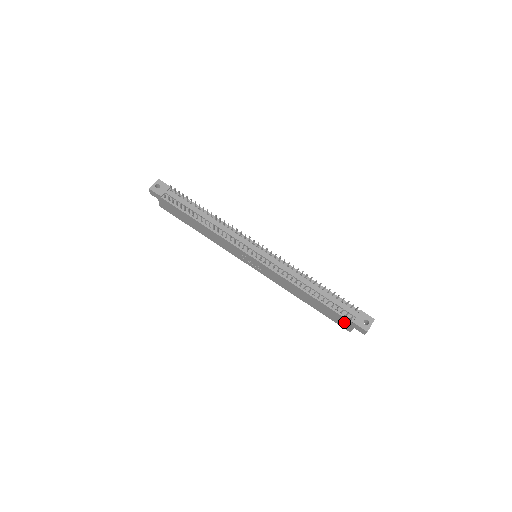
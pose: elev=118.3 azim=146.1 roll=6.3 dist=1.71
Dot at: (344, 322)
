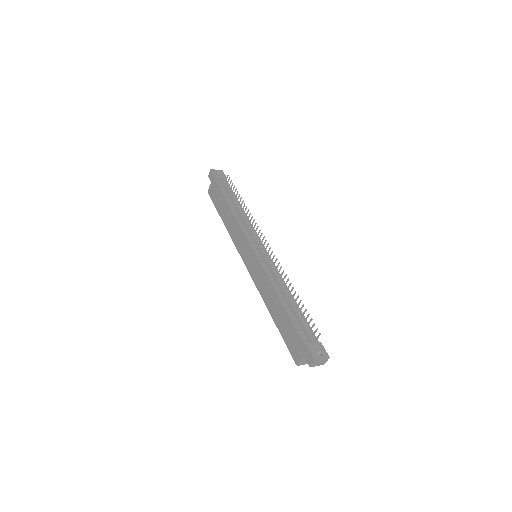
Dot at: (297, 346)
